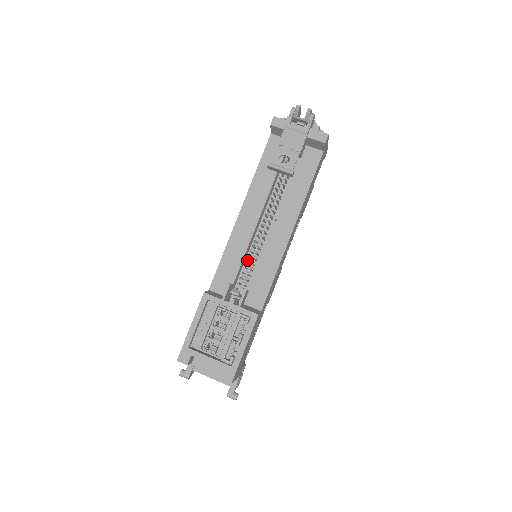
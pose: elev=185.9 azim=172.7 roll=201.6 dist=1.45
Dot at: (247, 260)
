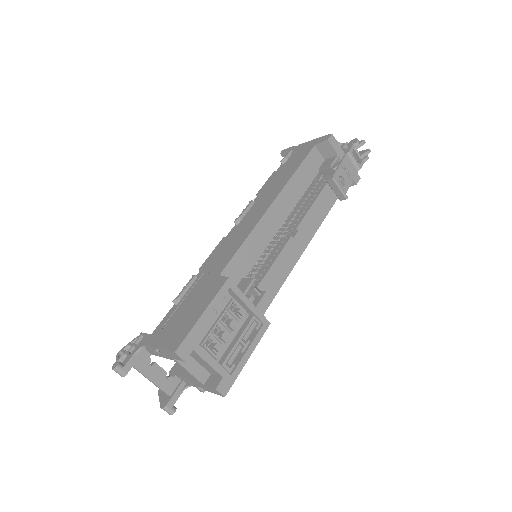
Dot at: occluded
